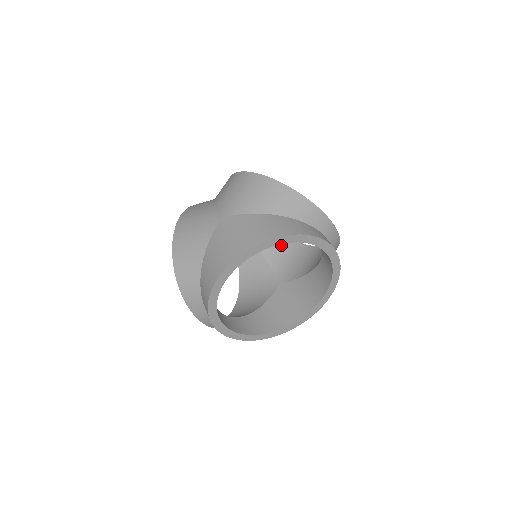
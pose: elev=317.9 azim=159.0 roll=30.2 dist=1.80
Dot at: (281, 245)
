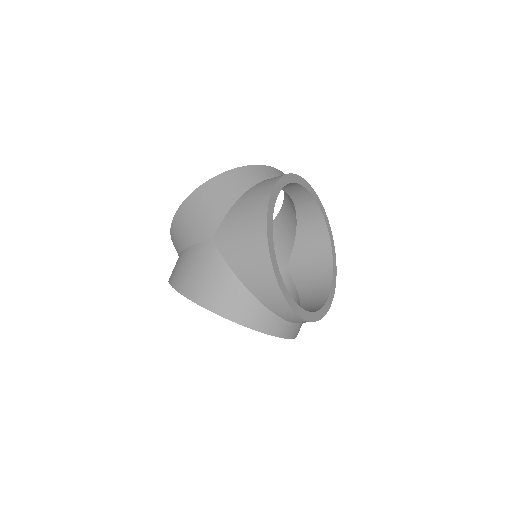
Dot at: (318, 237)
